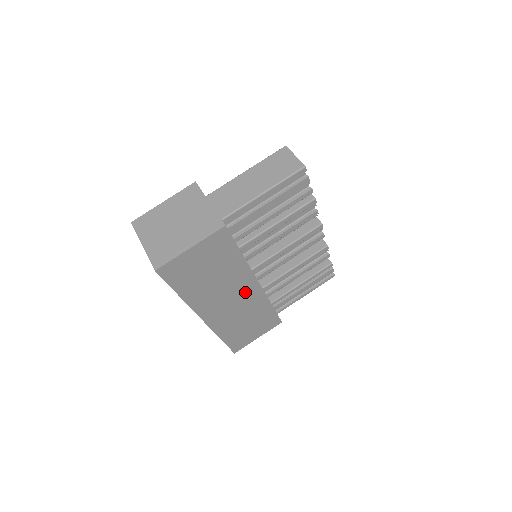
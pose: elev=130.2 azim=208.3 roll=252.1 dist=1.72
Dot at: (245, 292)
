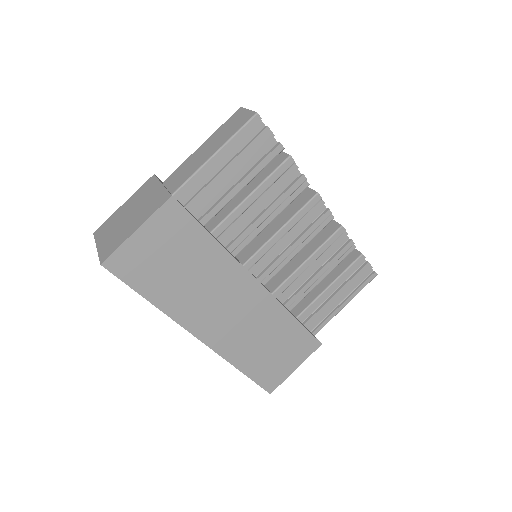
Dot at: (244, 296)
